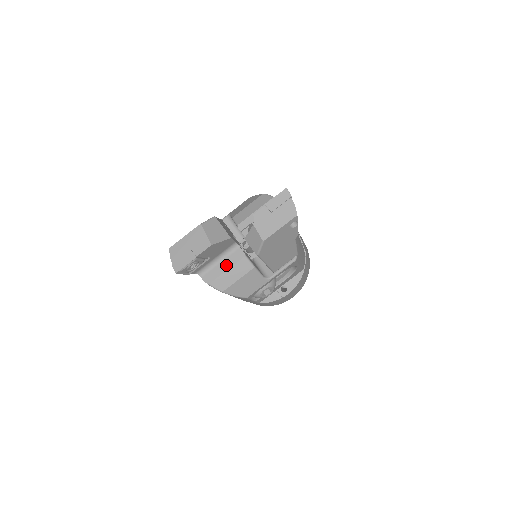
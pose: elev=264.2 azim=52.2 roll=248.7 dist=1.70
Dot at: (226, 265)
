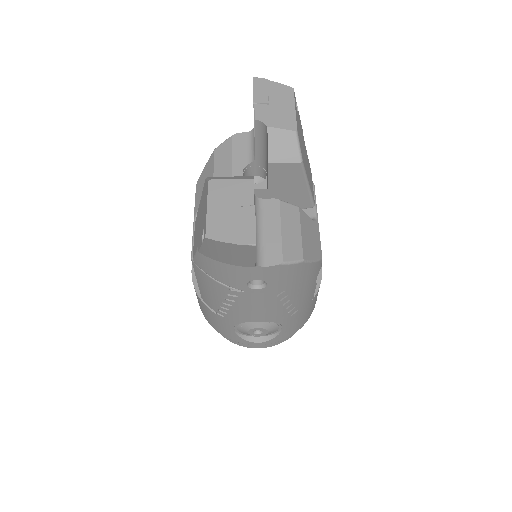
Dot at: (273, 227)
